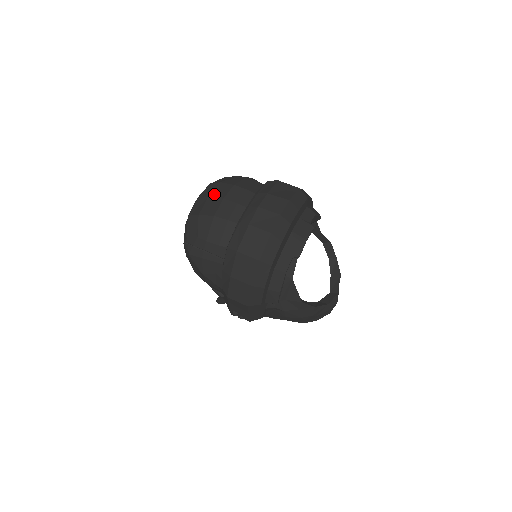
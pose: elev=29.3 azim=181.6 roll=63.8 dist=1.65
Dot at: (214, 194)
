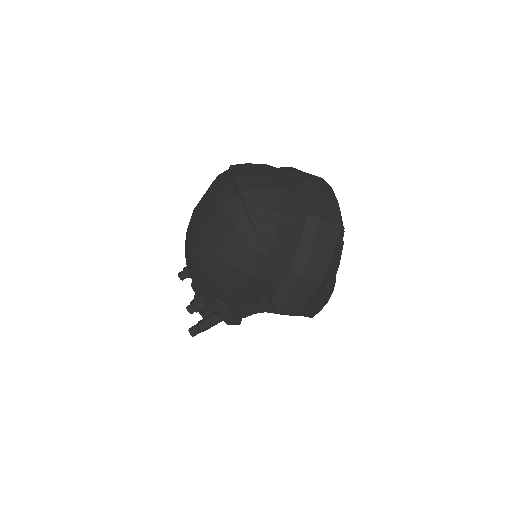
Dot at: (255, 171)
